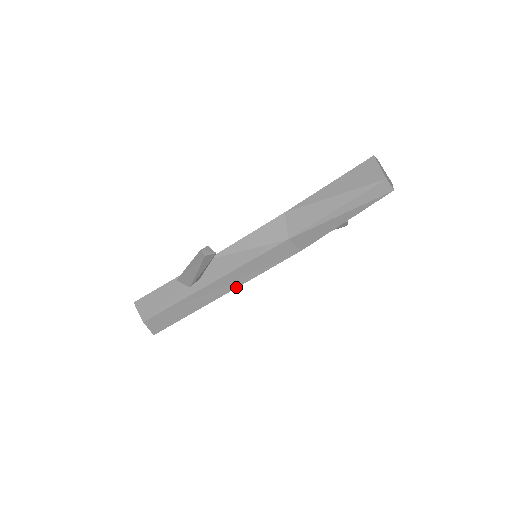
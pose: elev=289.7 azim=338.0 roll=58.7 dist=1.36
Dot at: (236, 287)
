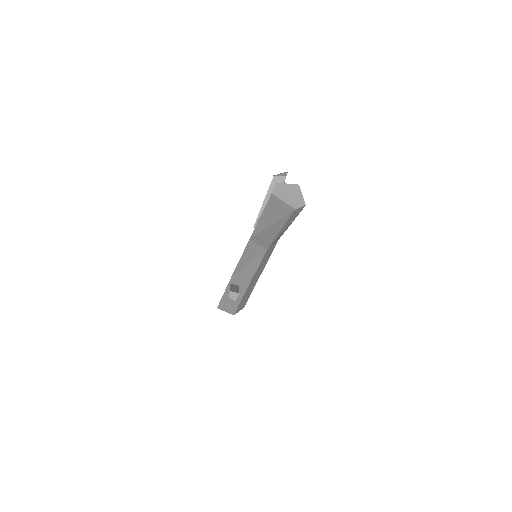
Dot at: occluded
